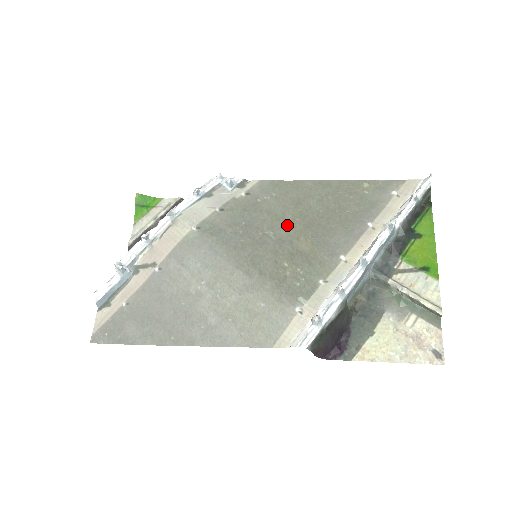
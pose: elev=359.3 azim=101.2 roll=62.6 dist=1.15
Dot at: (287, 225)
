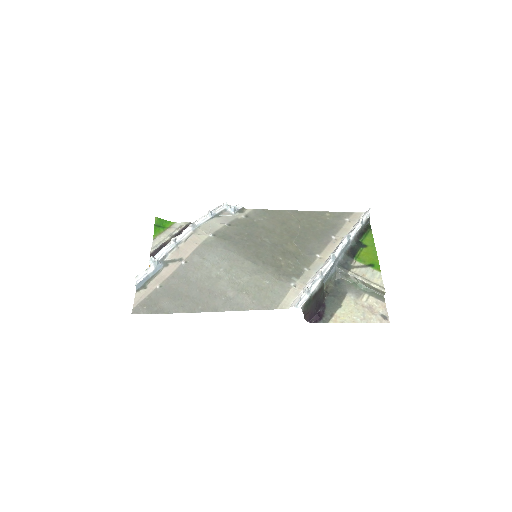
Dot at: (278, 236)
